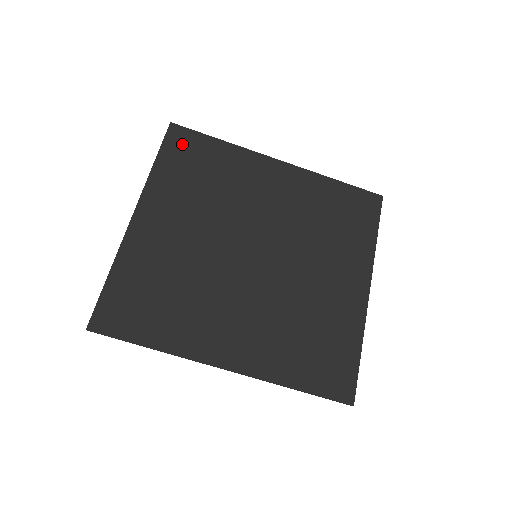
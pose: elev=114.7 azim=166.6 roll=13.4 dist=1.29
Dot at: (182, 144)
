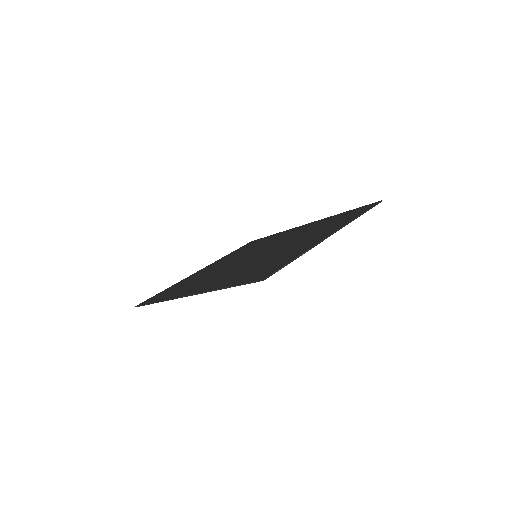
Dot at: occluded
